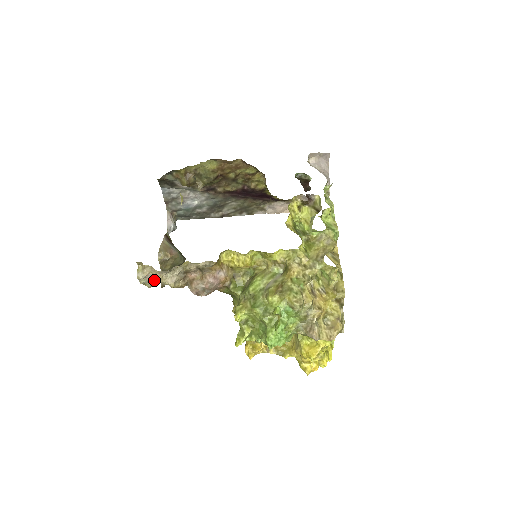
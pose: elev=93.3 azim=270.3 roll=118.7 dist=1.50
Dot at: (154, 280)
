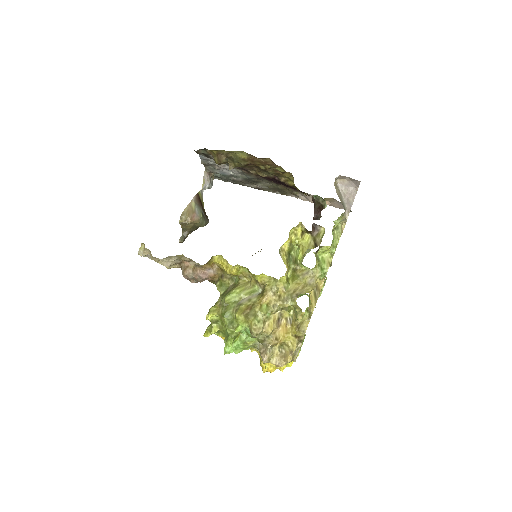
Dot at: (152, 259)
